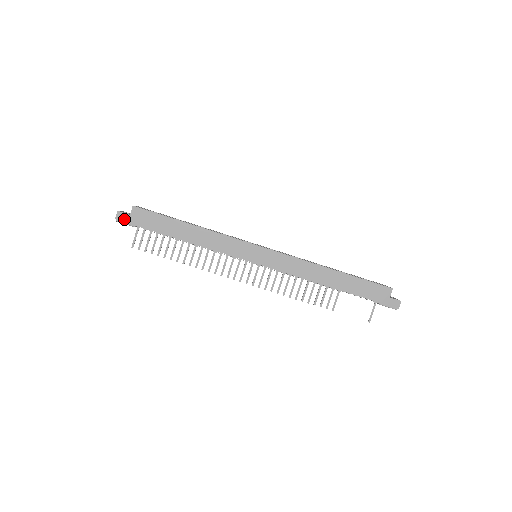
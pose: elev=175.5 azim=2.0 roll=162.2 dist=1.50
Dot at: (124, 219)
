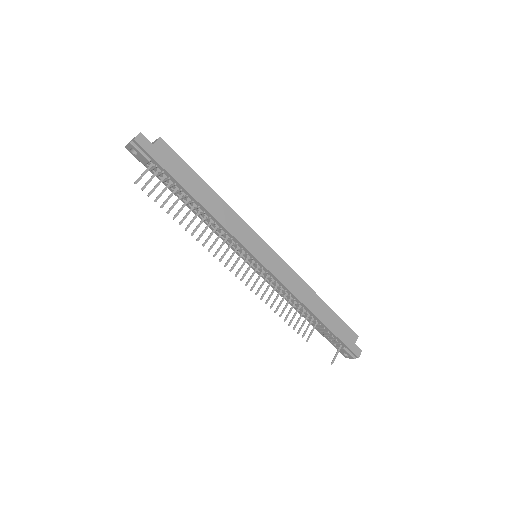
Dot at: (144, 145)
